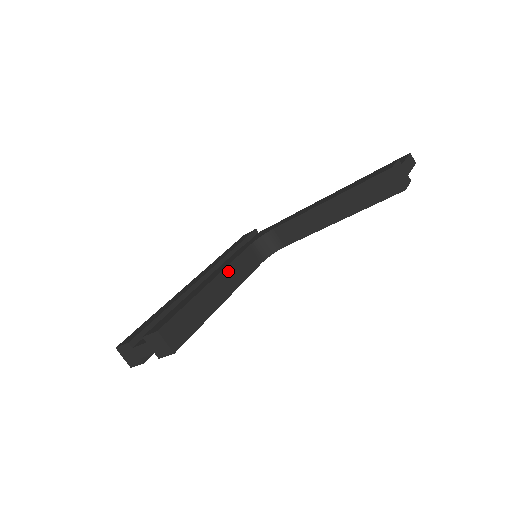
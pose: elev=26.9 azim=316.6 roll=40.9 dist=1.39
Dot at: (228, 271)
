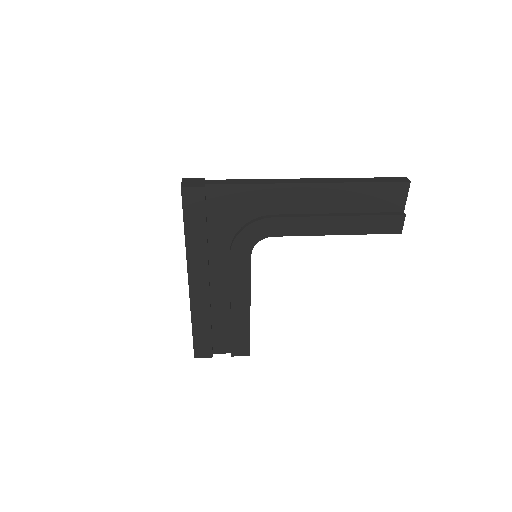
Dot at: (250, 289)
